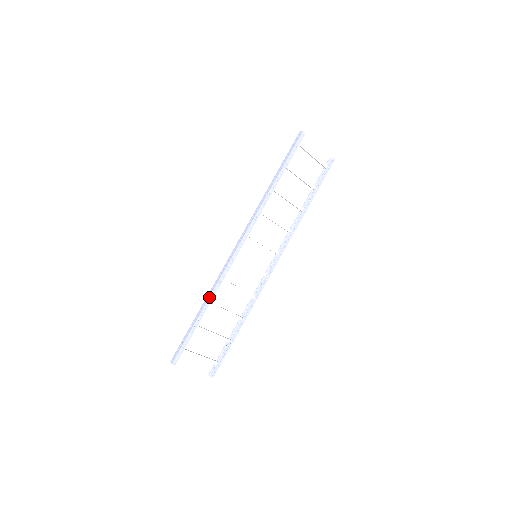
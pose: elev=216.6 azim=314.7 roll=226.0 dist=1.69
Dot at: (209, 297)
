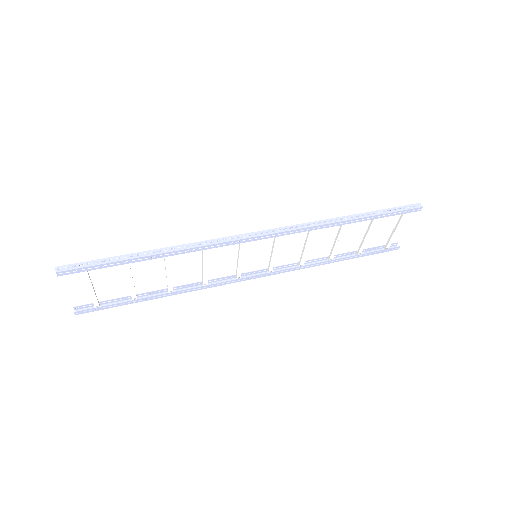
Dot at: (176, 250)
